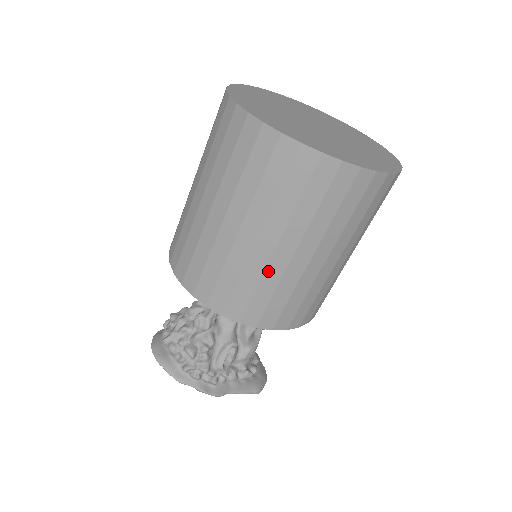
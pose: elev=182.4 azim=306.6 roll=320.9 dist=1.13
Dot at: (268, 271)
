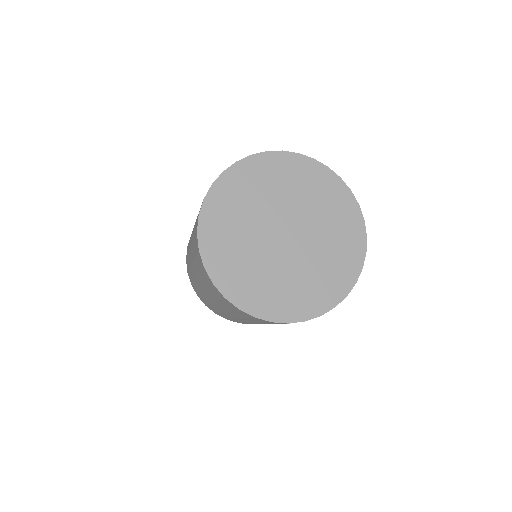
Dot at: (238, 320)
